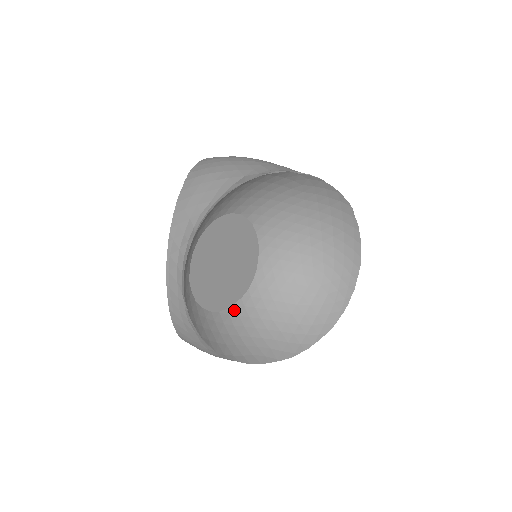
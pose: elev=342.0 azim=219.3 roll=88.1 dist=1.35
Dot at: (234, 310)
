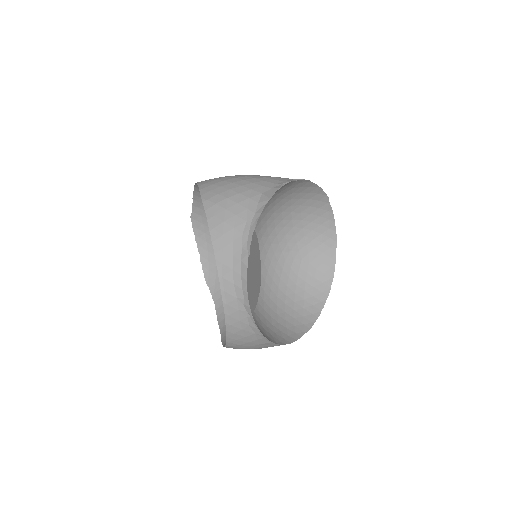
Dot at: (259, 306)
